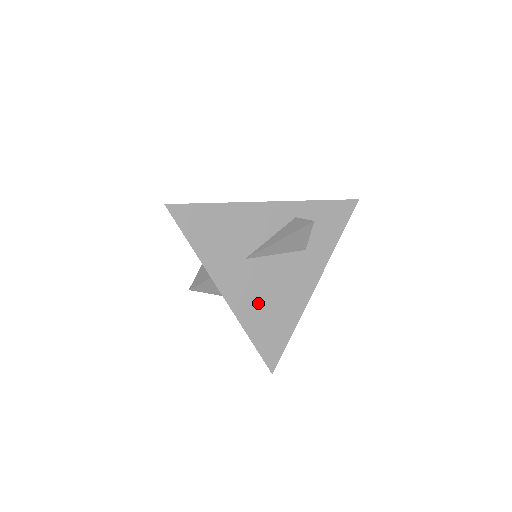
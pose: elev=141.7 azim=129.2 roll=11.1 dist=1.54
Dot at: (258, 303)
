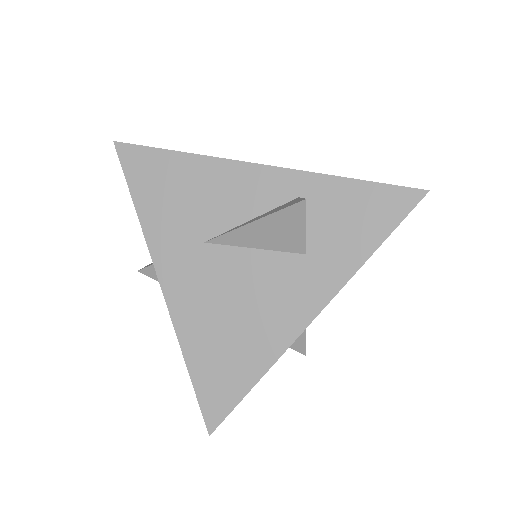
Dot at: (210, 315)
